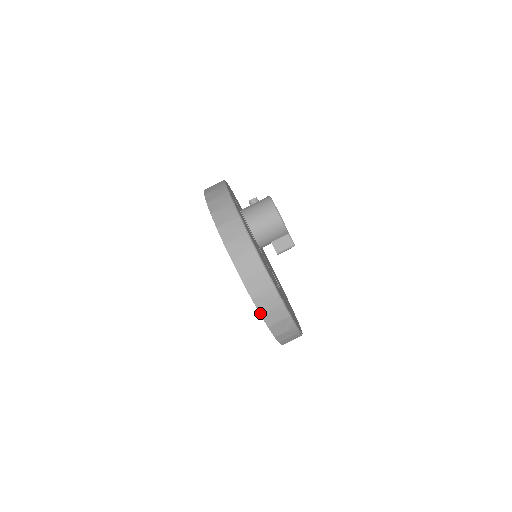
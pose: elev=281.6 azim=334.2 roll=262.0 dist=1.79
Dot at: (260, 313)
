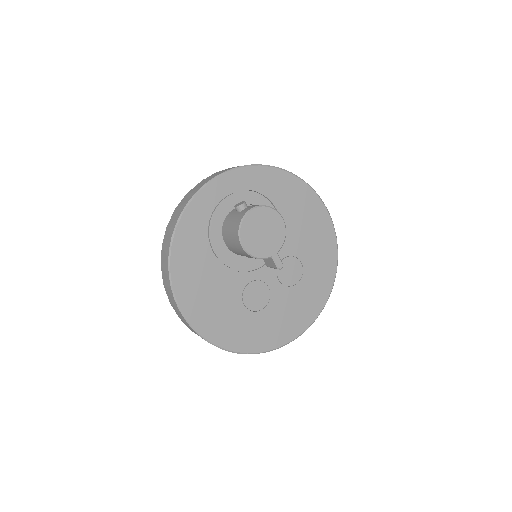
Dot at: occluded
